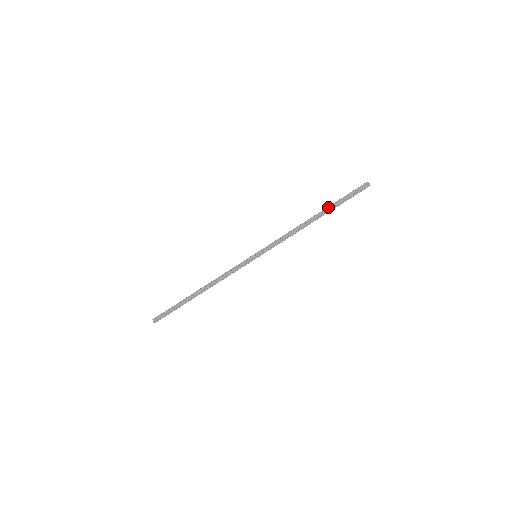
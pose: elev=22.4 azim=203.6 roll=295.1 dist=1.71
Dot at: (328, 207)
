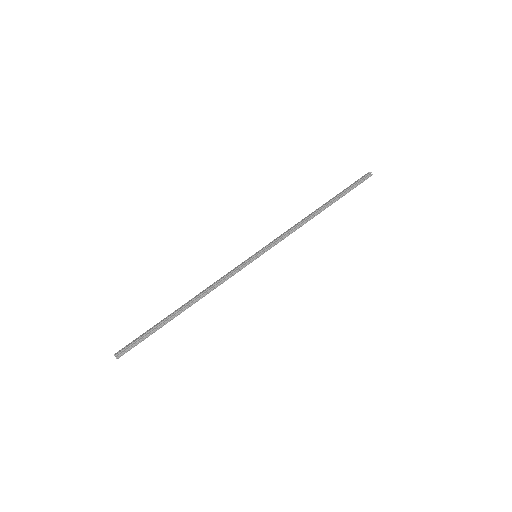
Dot at: (332, 198)
